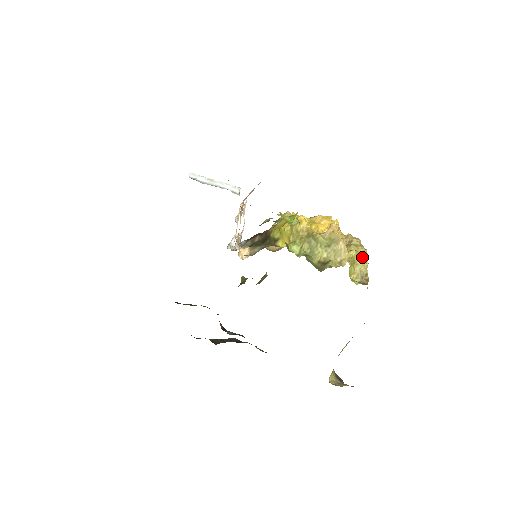
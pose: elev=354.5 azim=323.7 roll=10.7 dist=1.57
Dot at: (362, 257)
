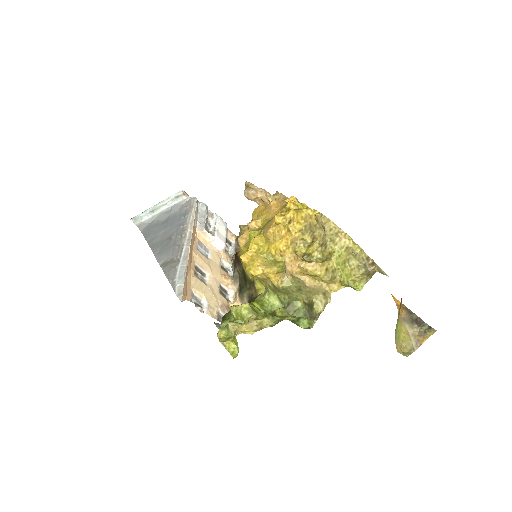
Dot at: (348, 251)
